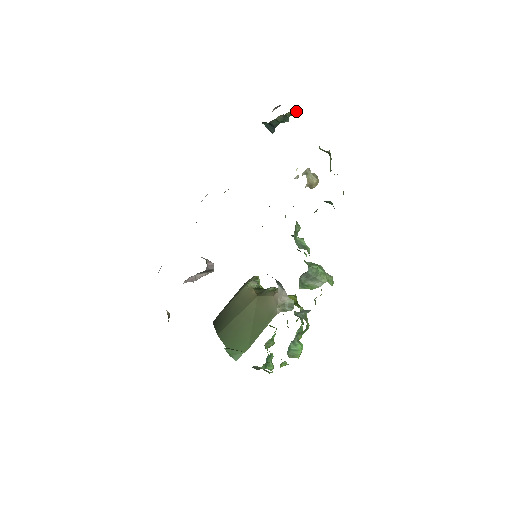
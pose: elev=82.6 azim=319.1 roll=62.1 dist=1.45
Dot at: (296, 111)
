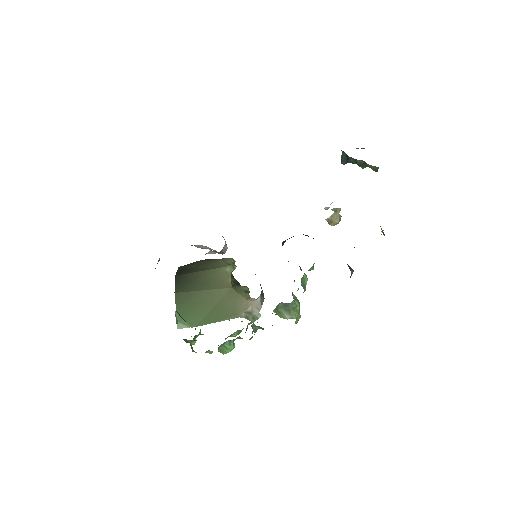
Dot at: occluded
